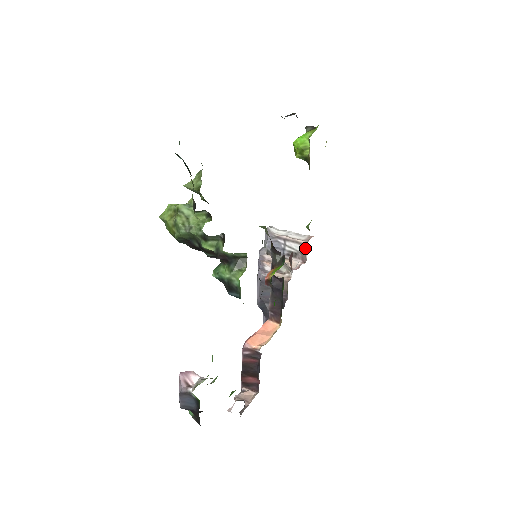
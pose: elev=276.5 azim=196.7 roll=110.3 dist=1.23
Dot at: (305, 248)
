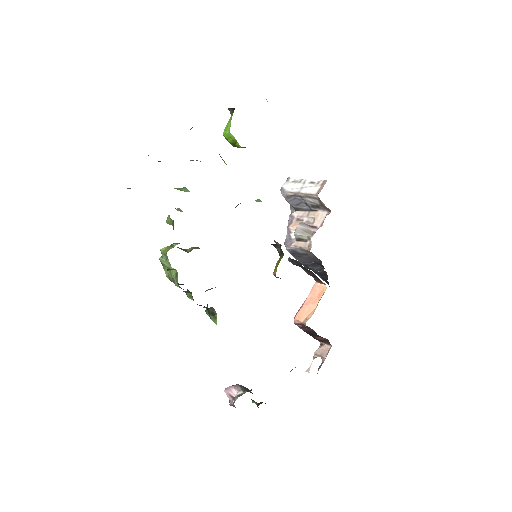
Dot at: (320, 201)
